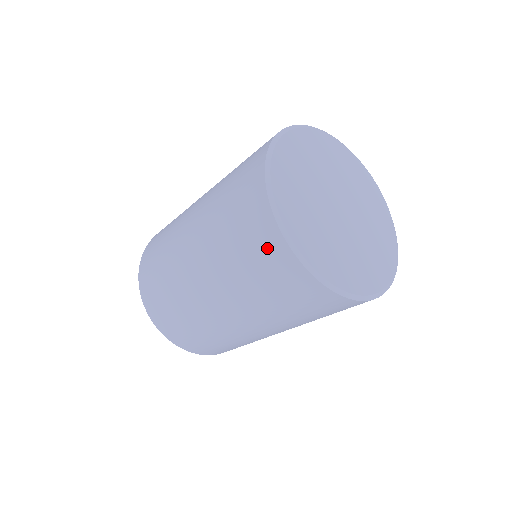
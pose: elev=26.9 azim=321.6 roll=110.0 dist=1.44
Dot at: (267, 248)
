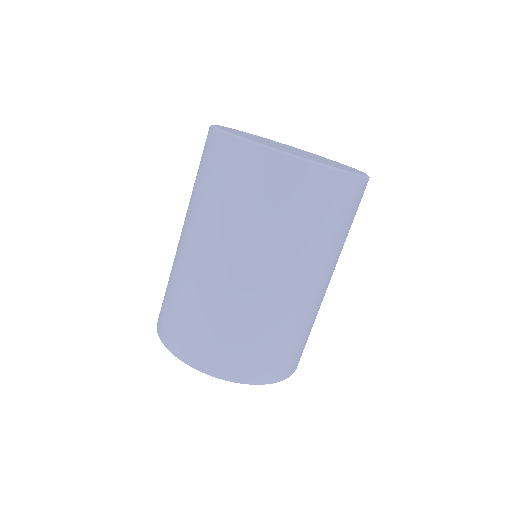
Dot at: (292, 182)
